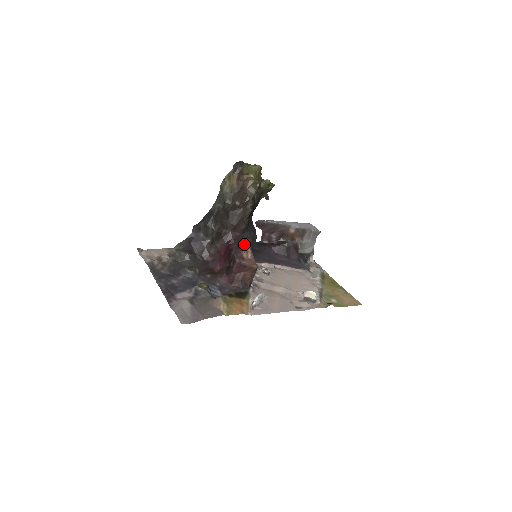
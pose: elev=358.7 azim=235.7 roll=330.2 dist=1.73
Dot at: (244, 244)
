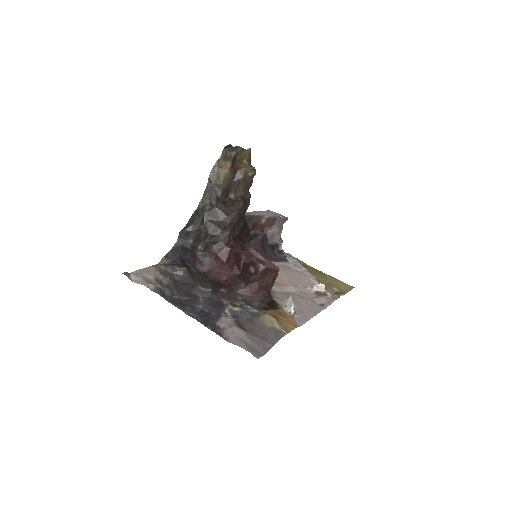
Dot at: (244, 244)
